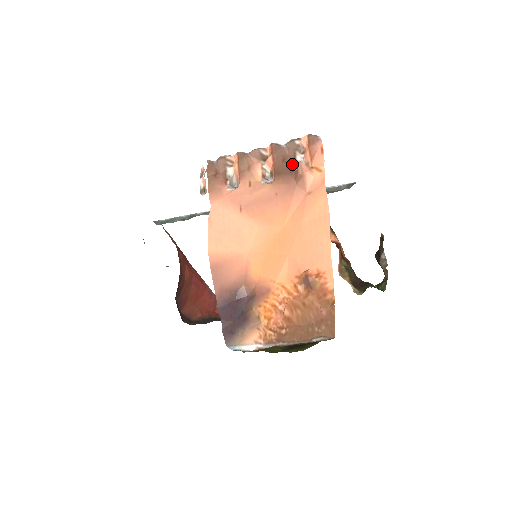
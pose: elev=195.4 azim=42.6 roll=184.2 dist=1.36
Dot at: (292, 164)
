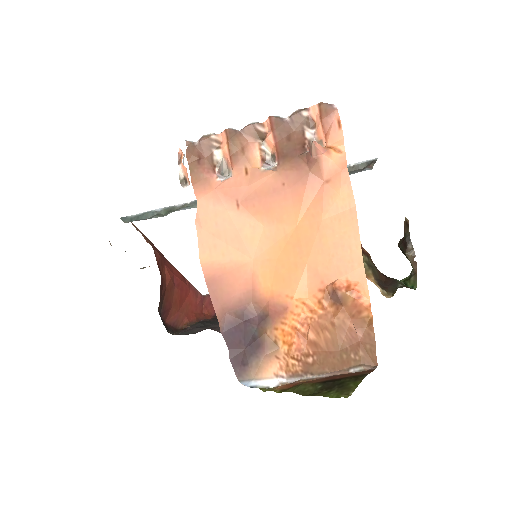
Dot at: (301, 143)
